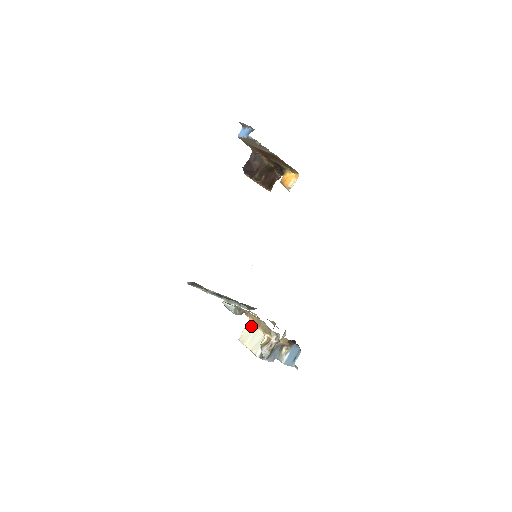
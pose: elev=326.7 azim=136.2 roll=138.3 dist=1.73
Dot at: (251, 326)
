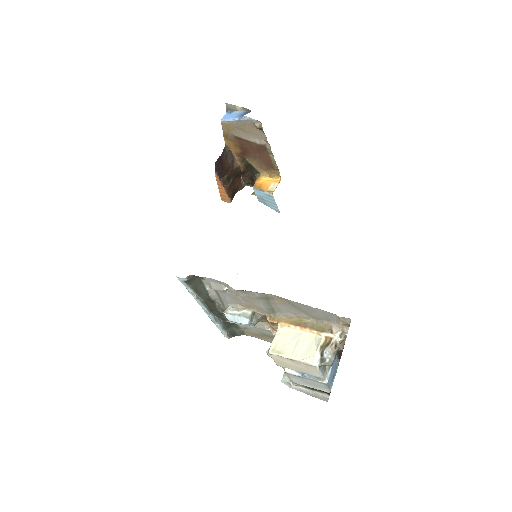
Dot at: (286, 332)
